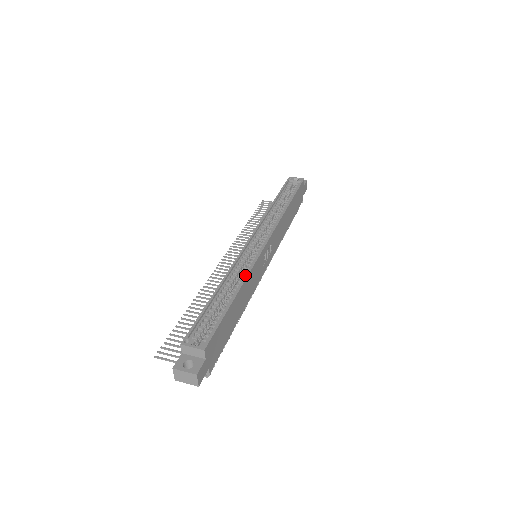
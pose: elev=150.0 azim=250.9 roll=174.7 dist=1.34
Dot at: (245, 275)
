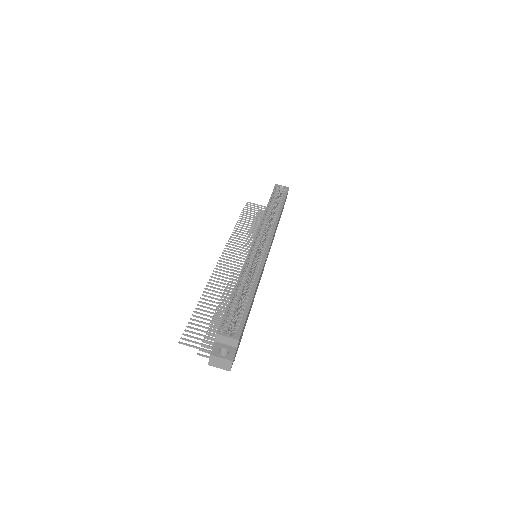
Dot at: (258, 274)
